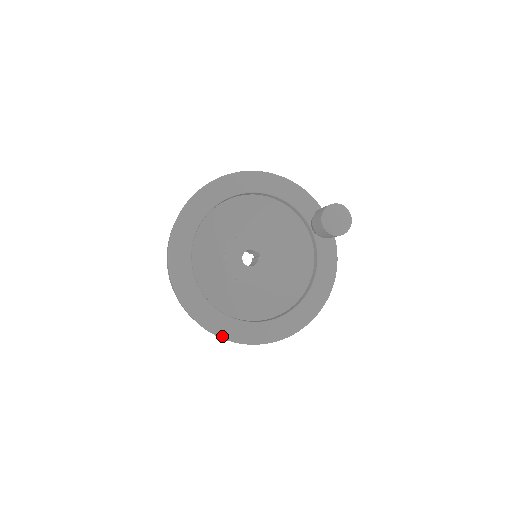
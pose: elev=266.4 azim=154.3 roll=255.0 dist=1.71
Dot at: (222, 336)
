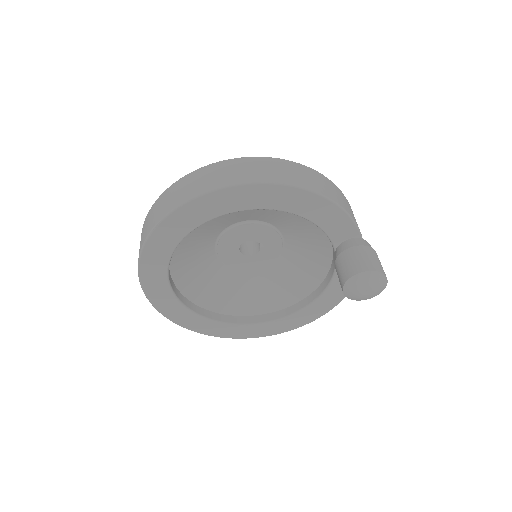
Dot at: (201, 333)
